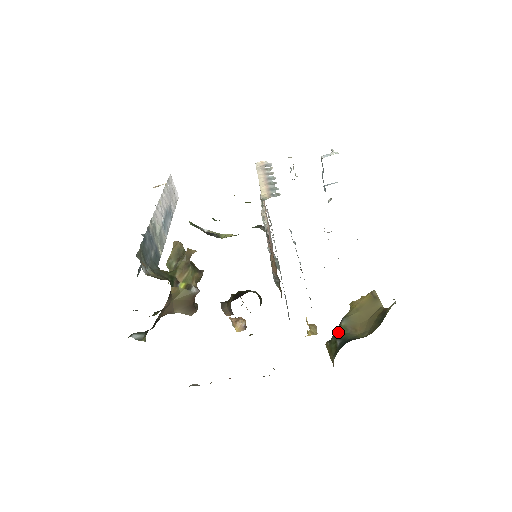
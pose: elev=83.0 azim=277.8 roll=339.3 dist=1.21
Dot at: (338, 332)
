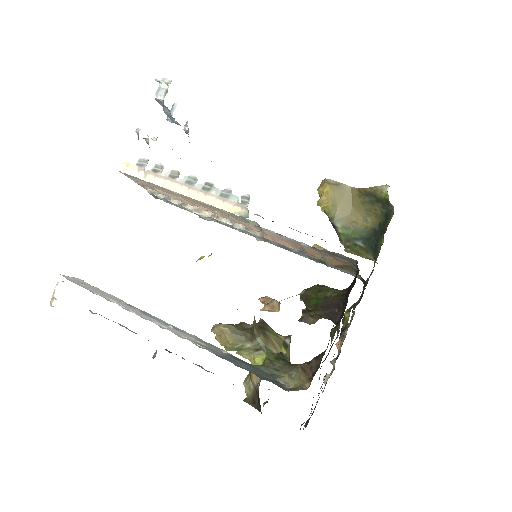
Dot at: (345, 236)
